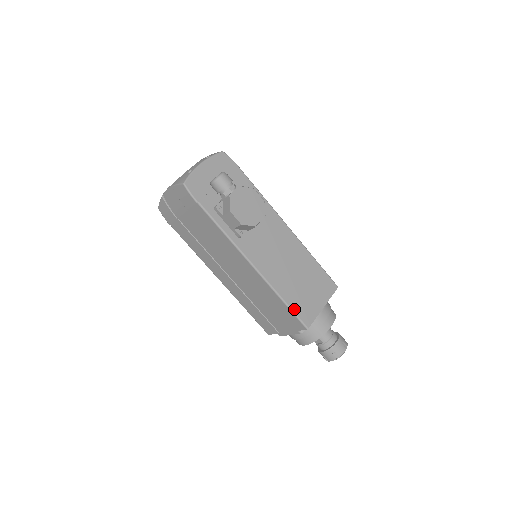
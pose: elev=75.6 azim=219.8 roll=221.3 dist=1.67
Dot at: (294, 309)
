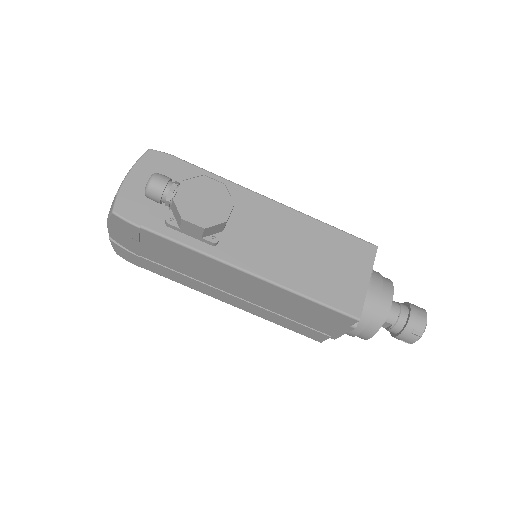
Dot at: (329, 303)
